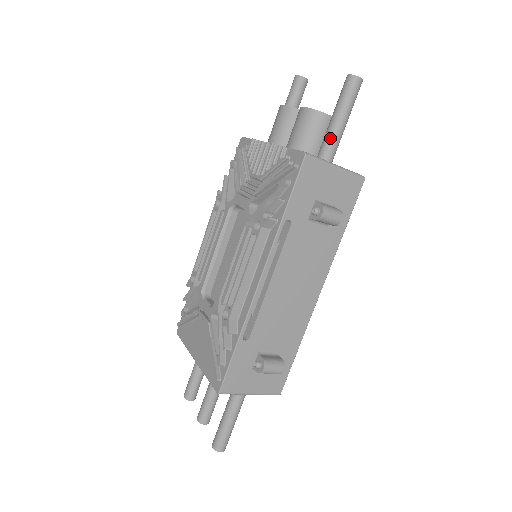
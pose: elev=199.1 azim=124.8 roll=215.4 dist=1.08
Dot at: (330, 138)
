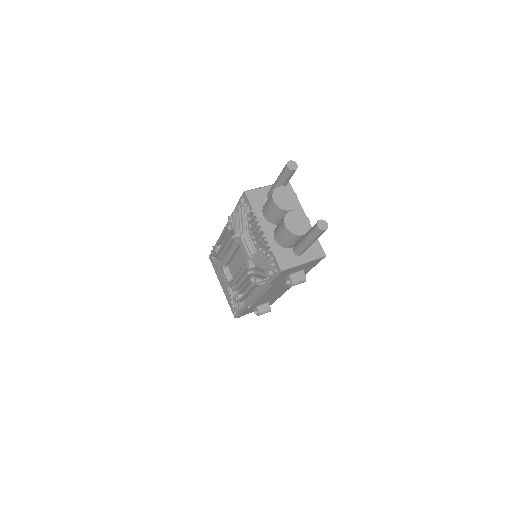
Dot at: (302, 249)
